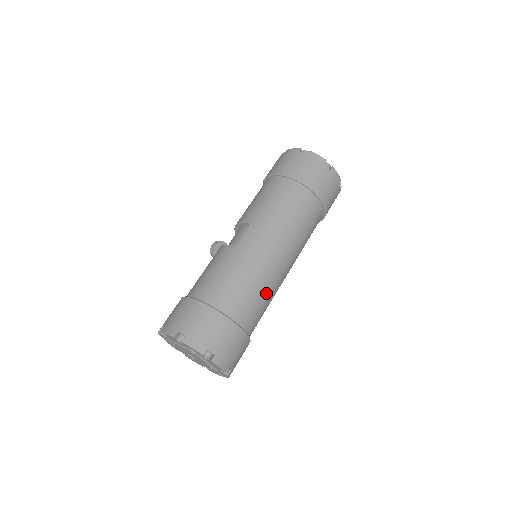
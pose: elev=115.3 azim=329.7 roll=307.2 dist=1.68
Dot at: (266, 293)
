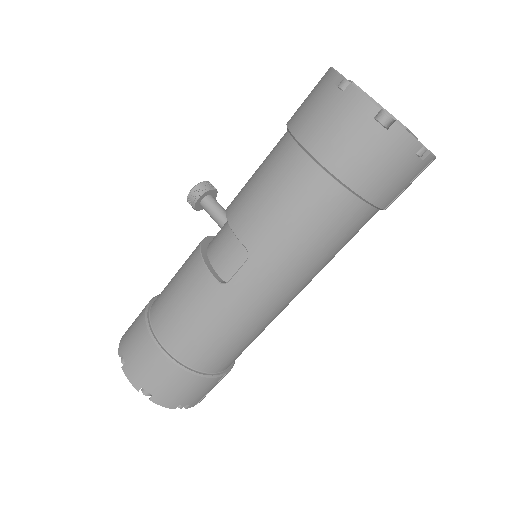
Dot at: (262, 331)
